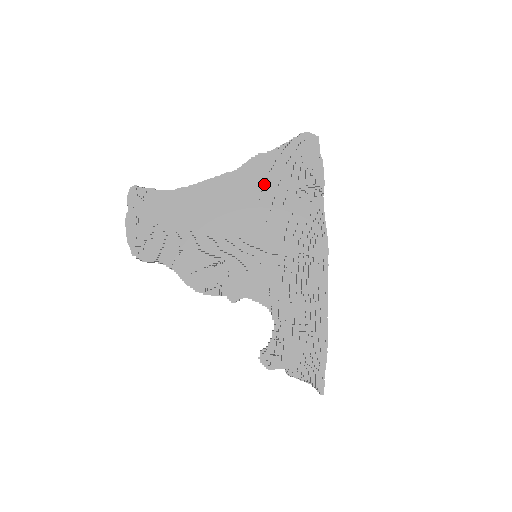
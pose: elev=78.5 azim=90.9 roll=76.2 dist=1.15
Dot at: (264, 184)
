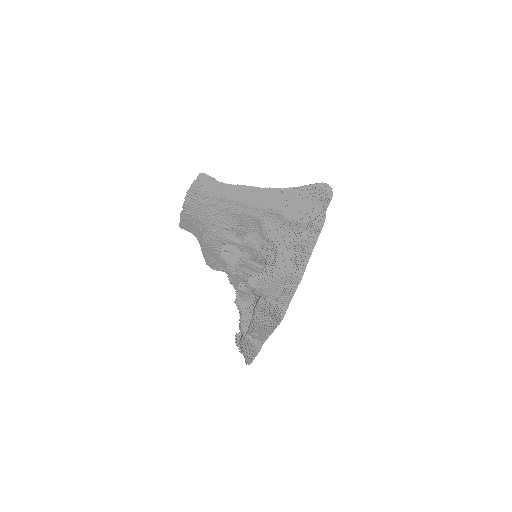
Dot at: (293, 192)
